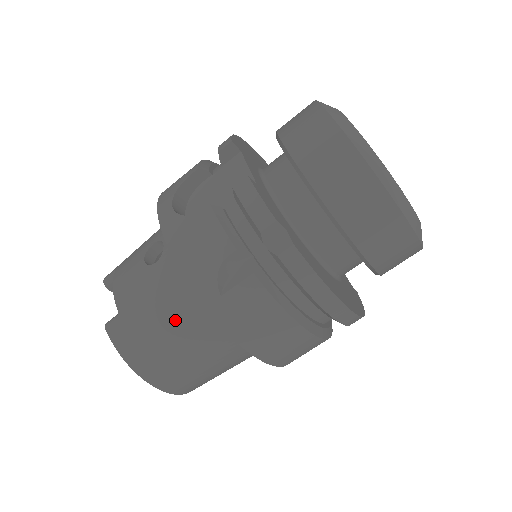
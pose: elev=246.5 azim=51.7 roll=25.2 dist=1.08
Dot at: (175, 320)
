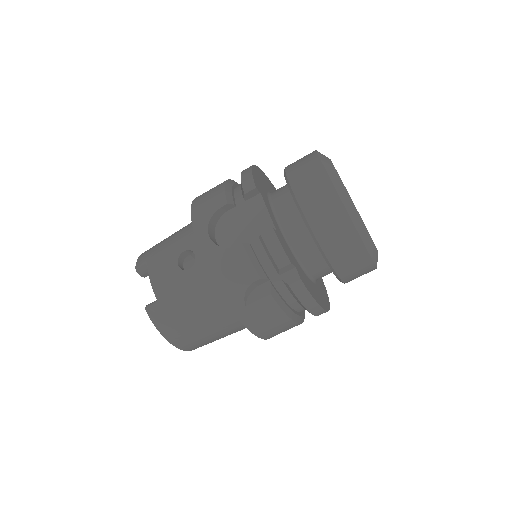
Dot at: (204, 312)
